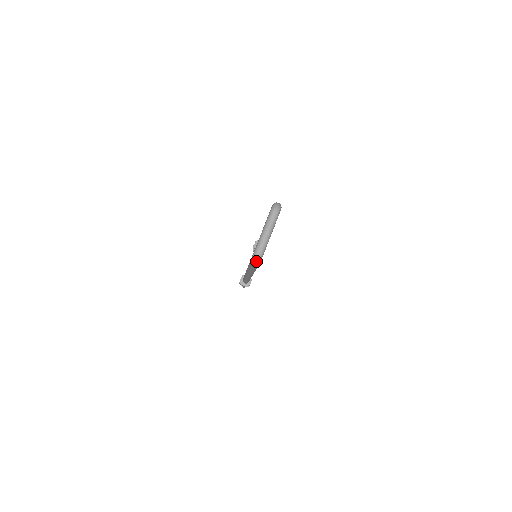
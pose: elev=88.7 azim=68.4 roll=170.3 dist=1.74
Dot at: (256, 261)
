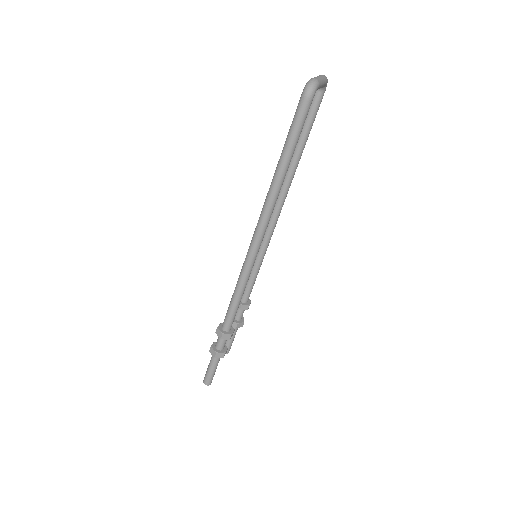
Dot at: (311, 86)
